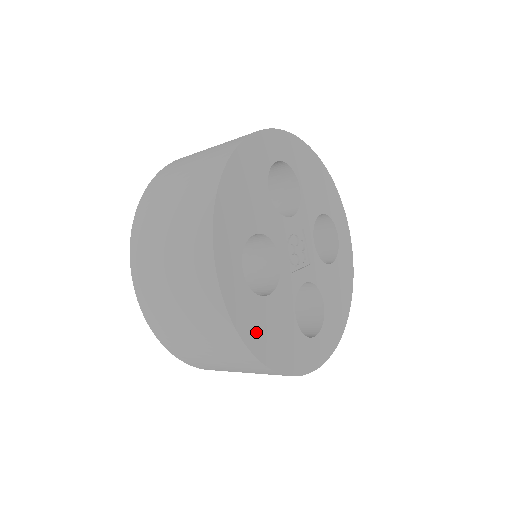
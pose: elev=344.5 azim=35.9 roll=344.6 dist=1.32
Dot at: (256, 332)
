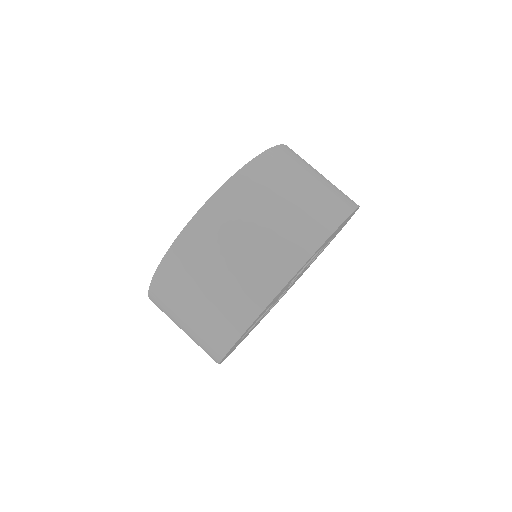
Dot at: occluded
